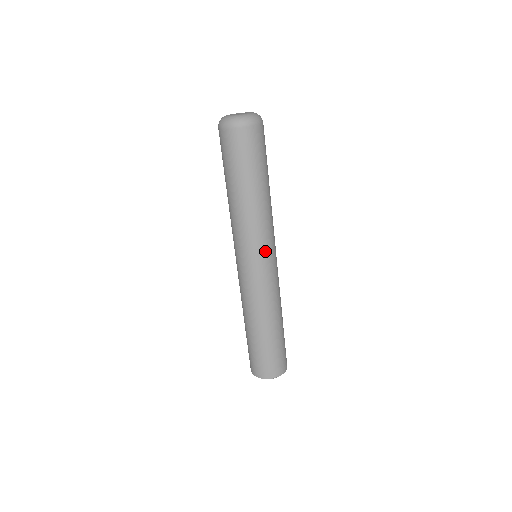
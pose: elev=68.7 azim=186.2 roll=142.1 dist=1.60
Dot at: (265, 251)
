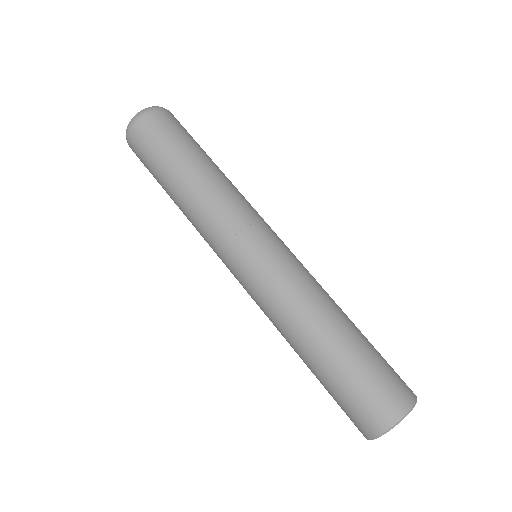
Dot at: (246, 234)
